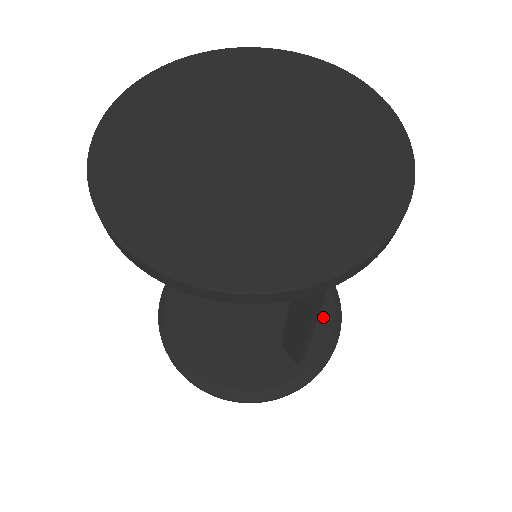
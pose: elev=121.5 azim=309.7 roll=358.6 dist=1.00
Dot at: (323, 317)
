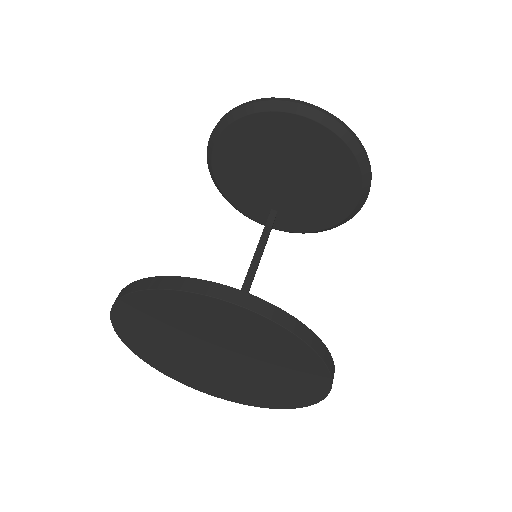
Dot at: (311, 225)
